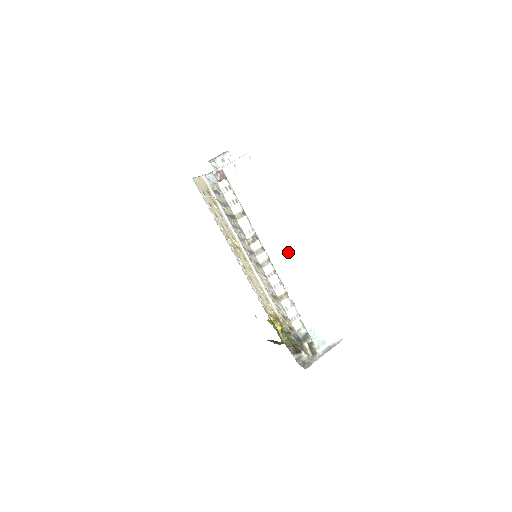
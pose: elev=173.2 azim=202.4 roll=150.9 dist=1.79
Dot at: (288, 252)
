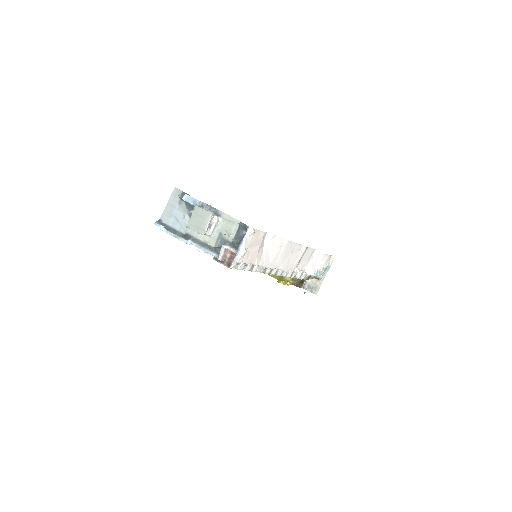
Dot at: (294, 252)
